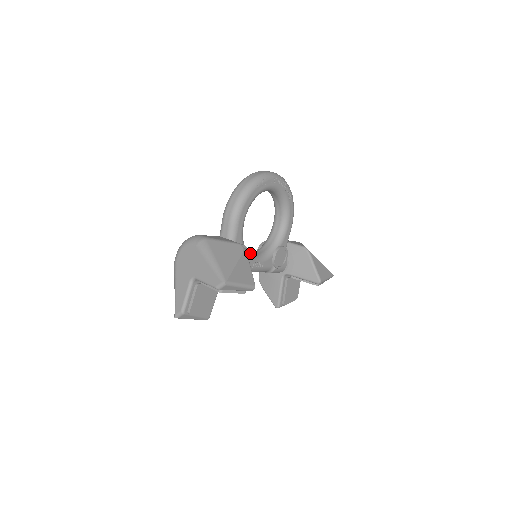
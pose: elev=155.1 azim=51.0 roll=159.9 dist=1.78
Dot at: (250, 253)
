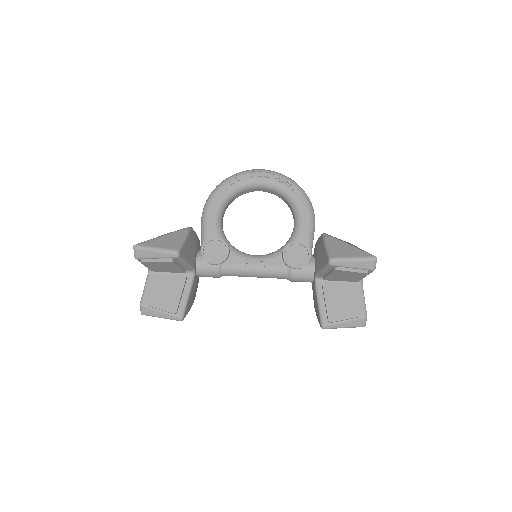
Dot at: occluded
